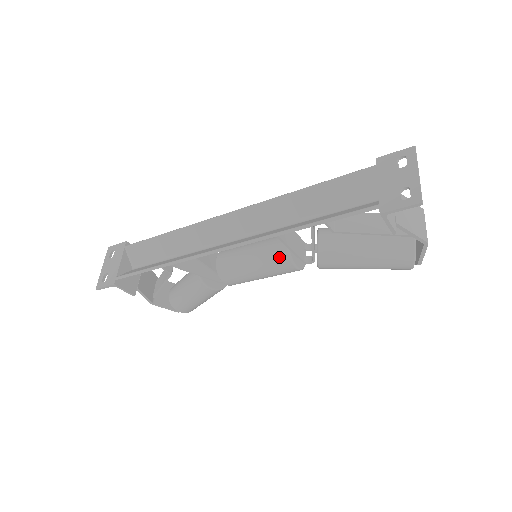
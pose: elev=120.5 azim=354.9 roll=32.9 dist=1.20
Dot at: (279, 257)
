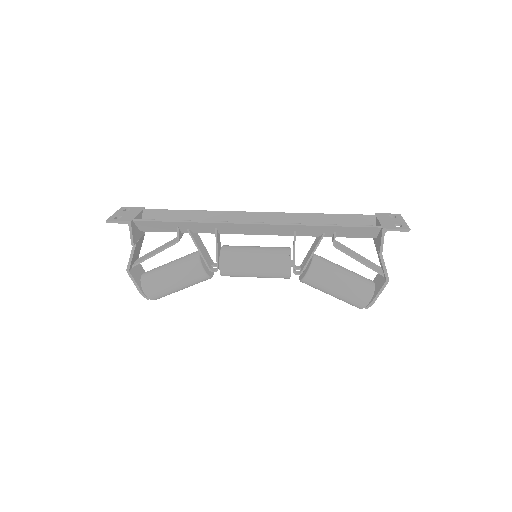
Dot at: (281, 256)
